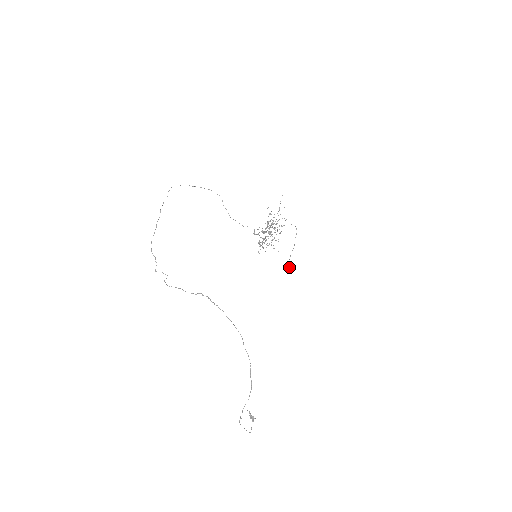
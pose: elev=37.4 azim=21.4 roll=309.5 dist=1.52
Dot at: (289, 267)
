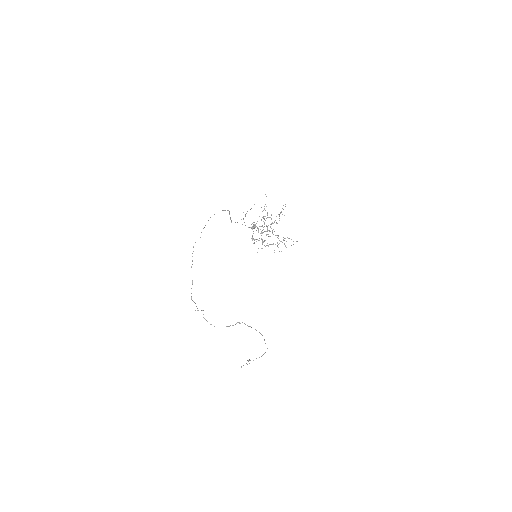
Dot at: occluded
